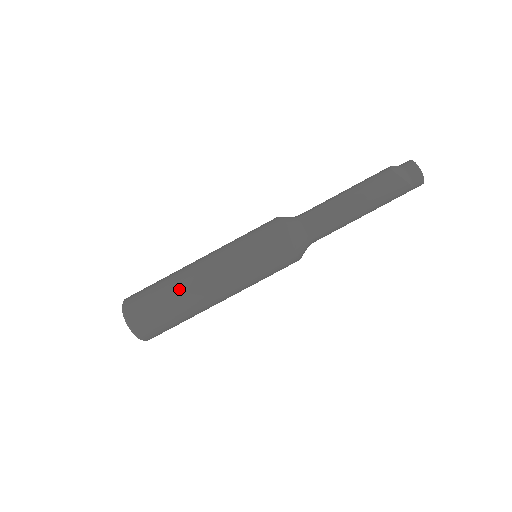
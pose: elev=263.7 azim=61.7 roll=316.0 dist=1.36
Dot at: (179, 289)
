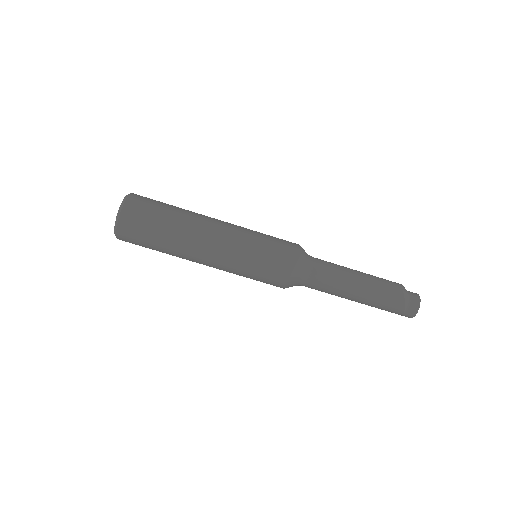
Dot at: (184, 222)
